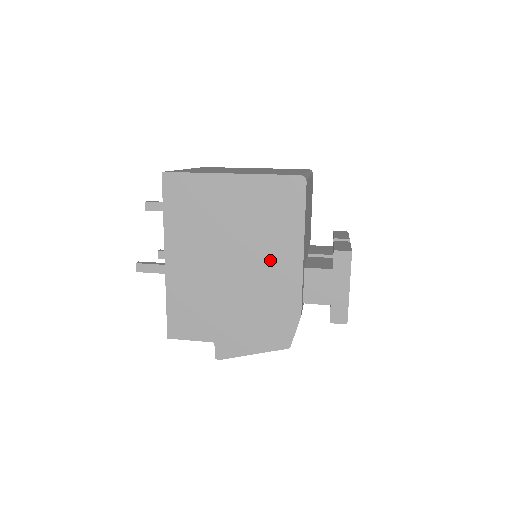
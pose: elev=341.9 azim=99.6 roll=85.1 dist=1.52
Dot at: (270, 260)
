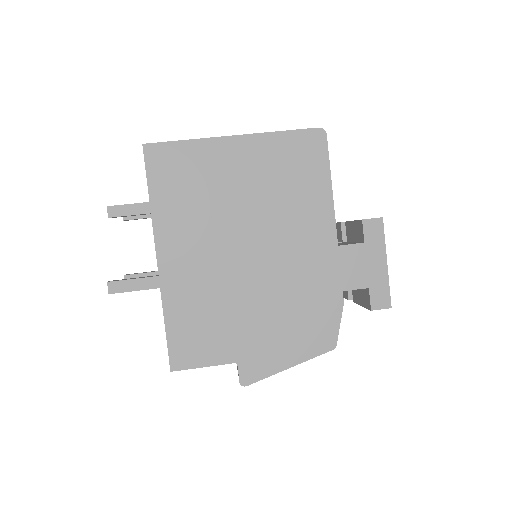
Dot at: (296, 237)
